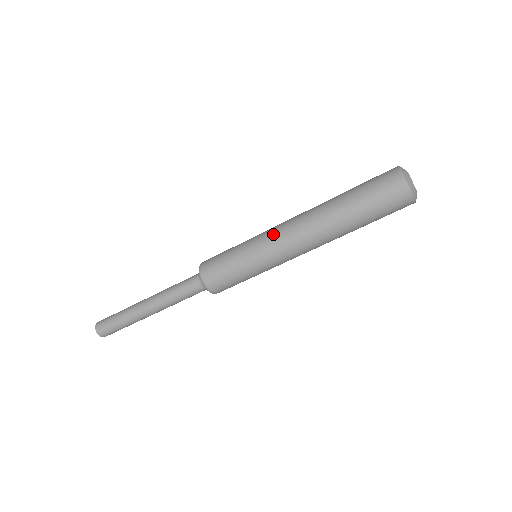
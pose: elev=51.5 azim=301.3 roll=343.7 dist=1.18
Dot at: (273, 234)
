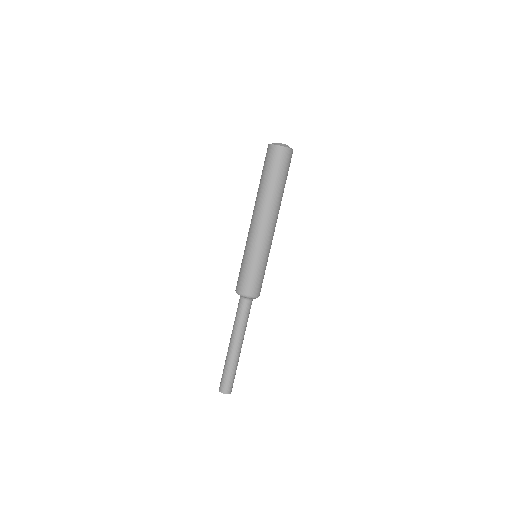
Dot at: (255, 235)
